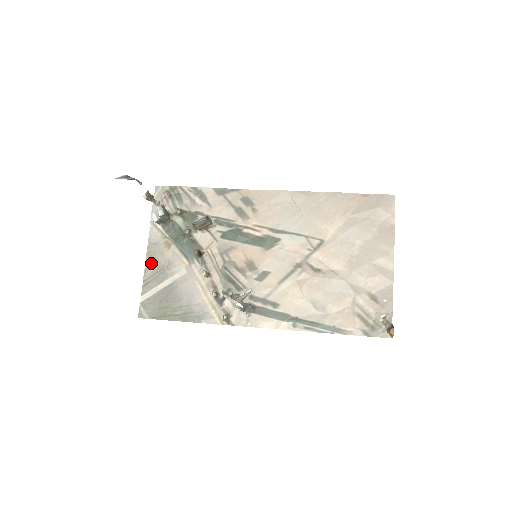
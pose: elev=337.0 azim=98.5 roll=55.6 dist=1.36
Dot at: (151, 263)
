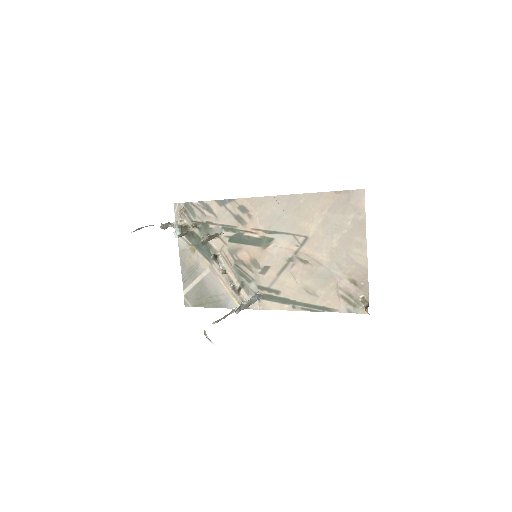
Dot at: (184, 266)
